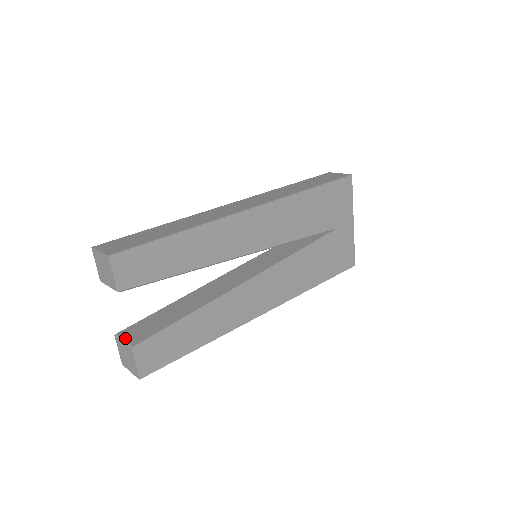
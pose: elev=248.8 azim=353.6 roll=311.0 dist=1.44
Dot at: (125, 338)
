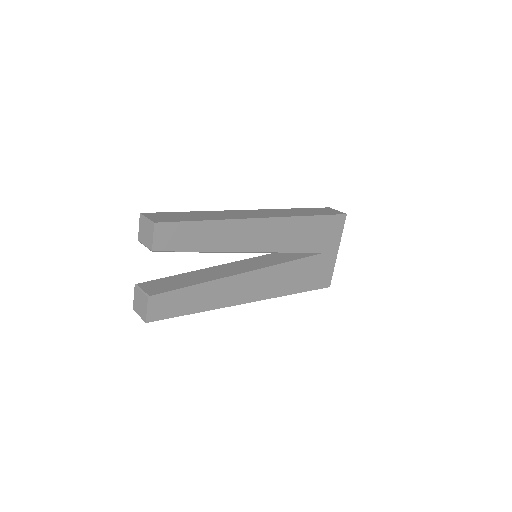
Dot at: (143, 289)
